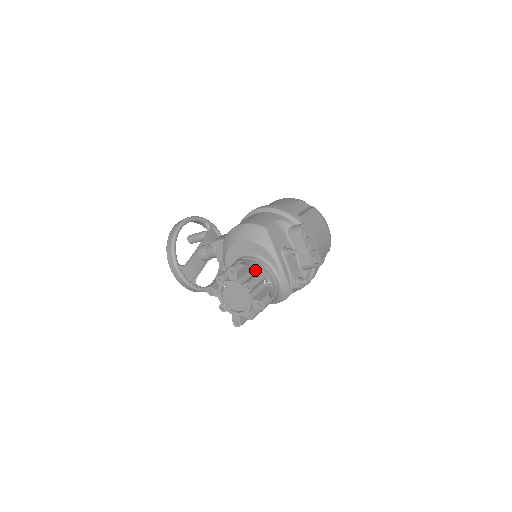
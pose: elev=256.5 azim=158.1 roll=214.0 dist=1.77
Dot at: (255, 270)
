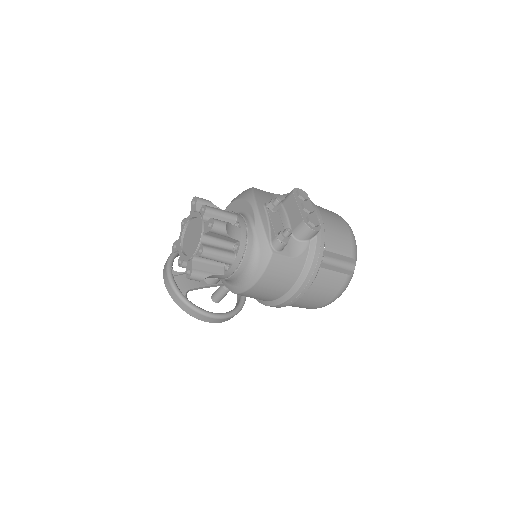
Dot at: occluded
